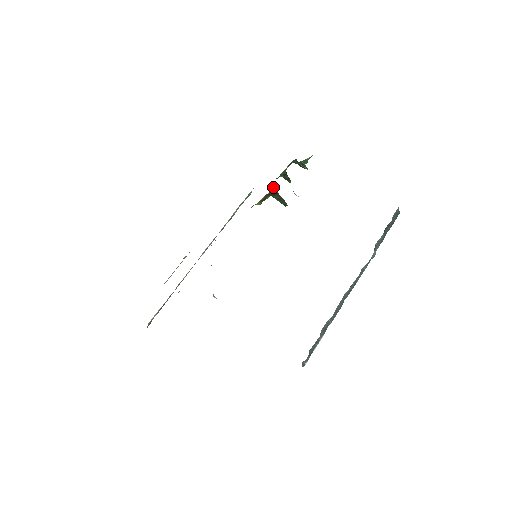
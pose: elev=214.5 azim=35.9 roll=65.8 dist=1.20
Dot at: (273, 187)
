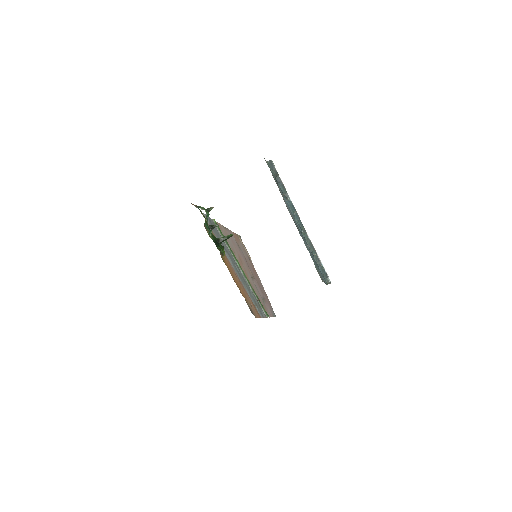
Dot at: (217, 247)
